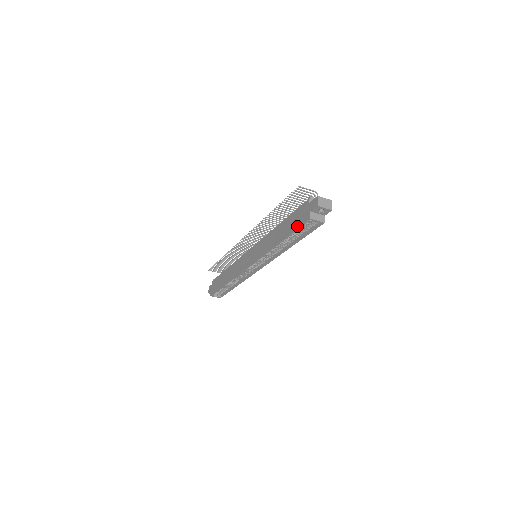
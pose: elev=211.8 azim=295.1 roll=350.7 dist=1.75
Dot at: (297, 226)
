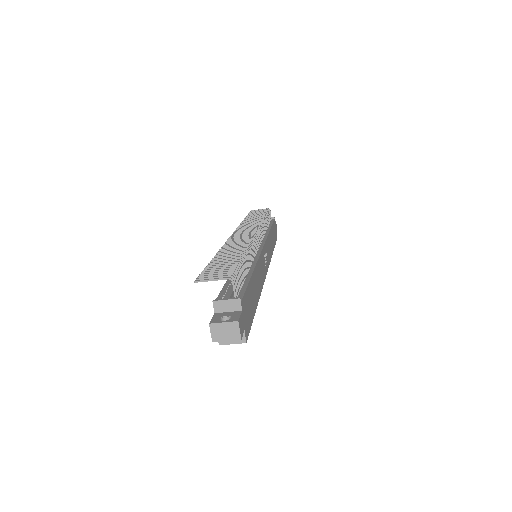
Dot at: occluded
